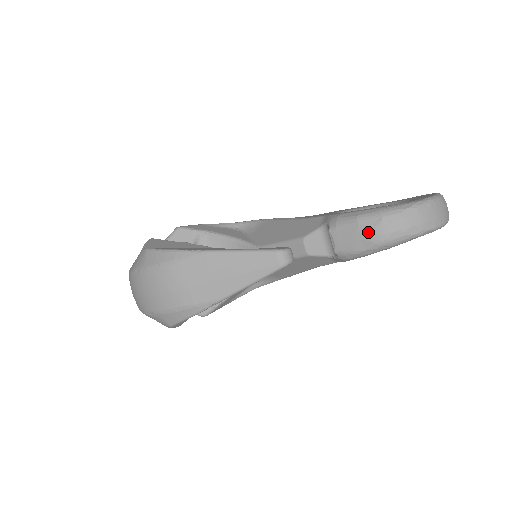
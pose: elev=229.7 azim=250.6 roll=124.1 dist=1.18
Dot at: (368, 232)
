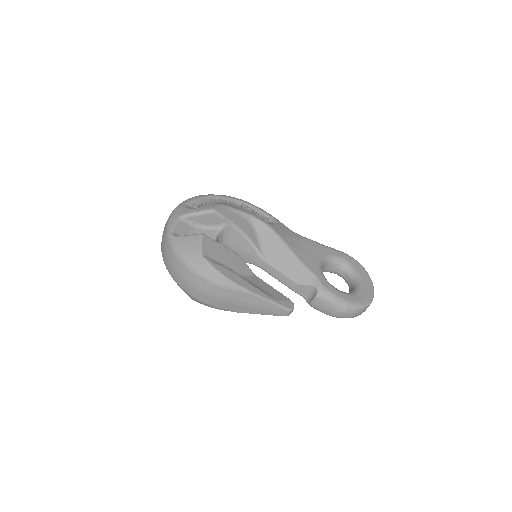
Dot at: (334, 311)
